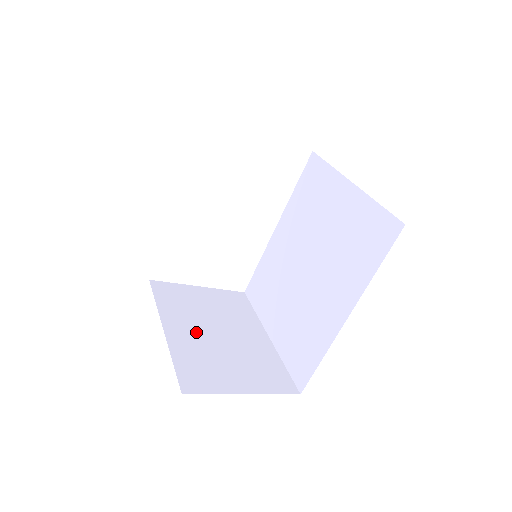
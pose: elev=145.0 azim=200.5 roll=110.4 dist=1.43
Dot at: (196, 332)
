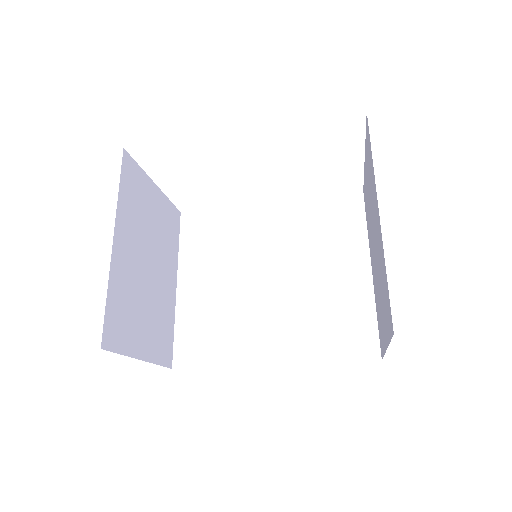
Dot at: (135, 257)
